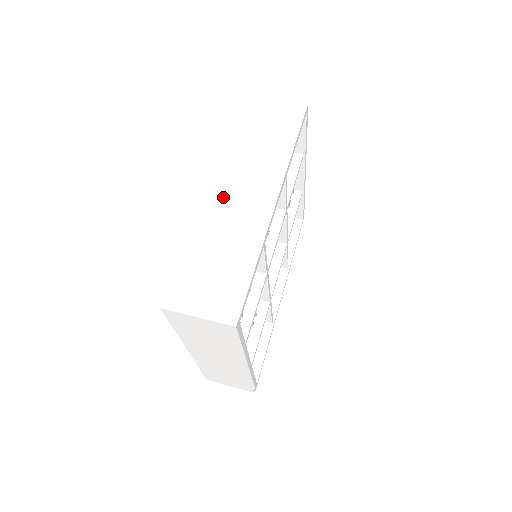
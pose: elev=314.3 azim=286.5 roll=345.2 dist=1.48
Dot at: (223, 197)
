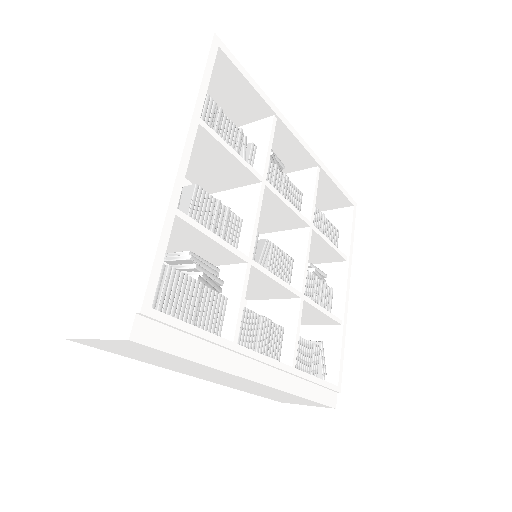
Dot at: occluded
